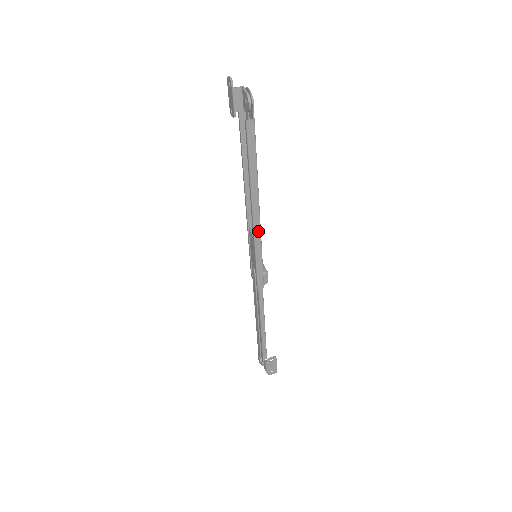
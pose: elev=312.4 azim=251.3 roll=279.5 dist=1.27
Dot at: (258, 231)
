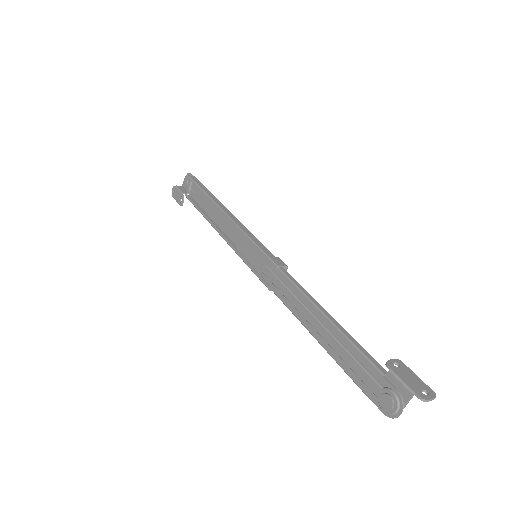
Dot at: (239, 223)
